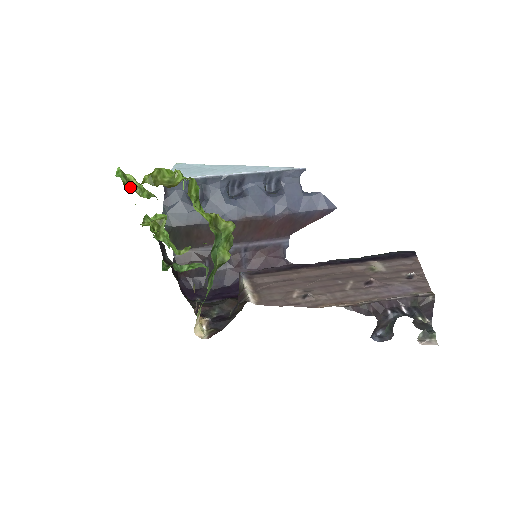
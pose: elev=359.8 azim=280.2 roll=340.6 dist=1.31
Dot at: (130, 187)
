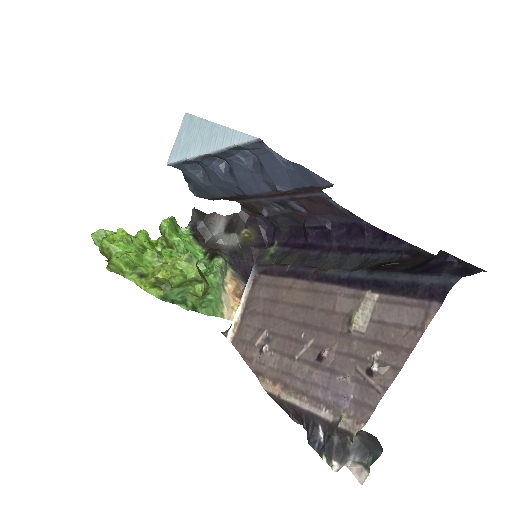
Dot at: occluded
